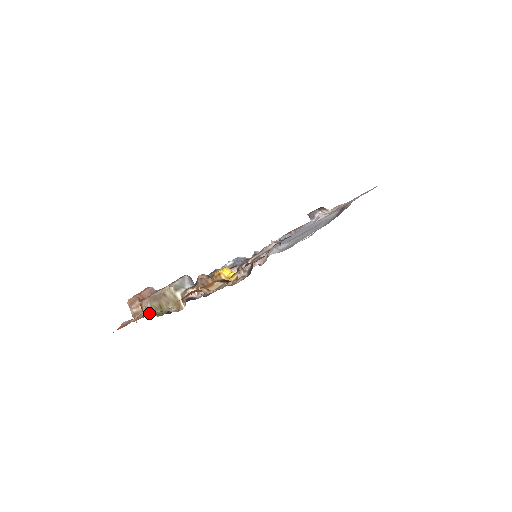
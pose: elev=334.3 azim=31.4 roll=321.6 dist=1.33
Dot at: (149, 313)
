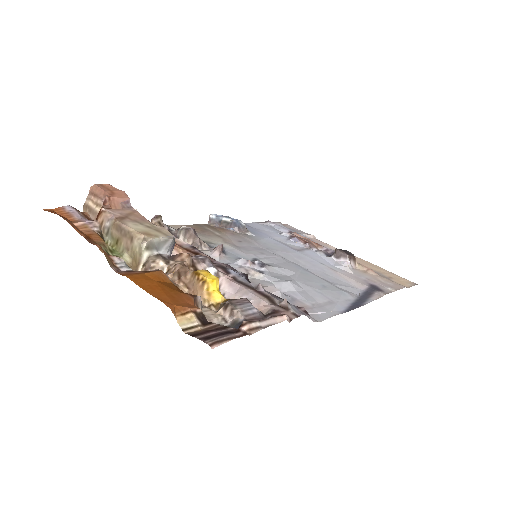
Dot at: (101, 231)
